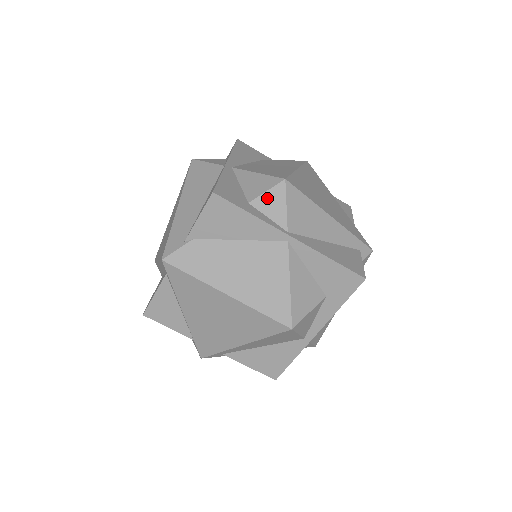
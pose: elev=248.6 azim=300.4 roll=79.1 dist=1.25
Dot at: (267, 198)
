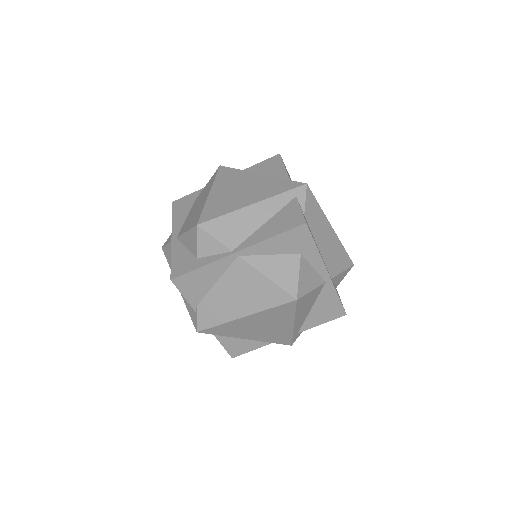
Dot at: (201, 246)
